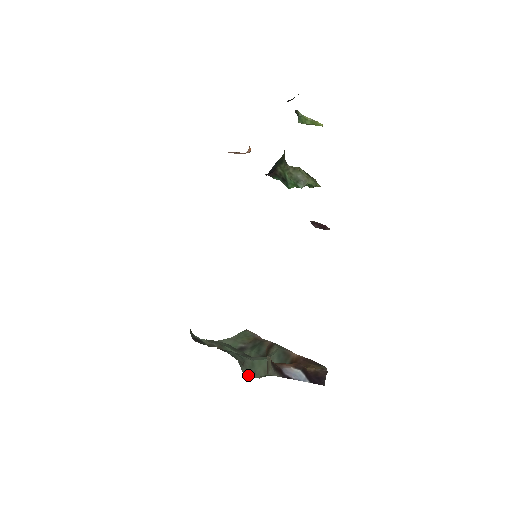
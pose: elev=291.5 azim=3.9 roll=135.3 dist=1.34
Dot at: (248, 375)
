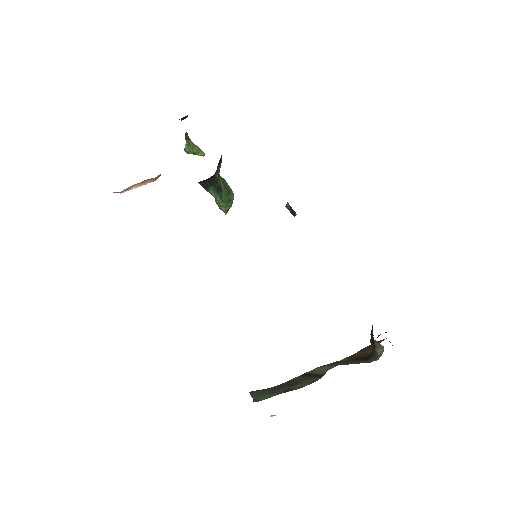
Dot at: occluded
